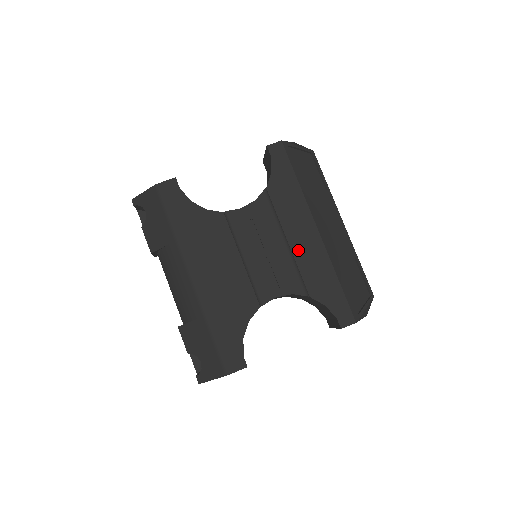
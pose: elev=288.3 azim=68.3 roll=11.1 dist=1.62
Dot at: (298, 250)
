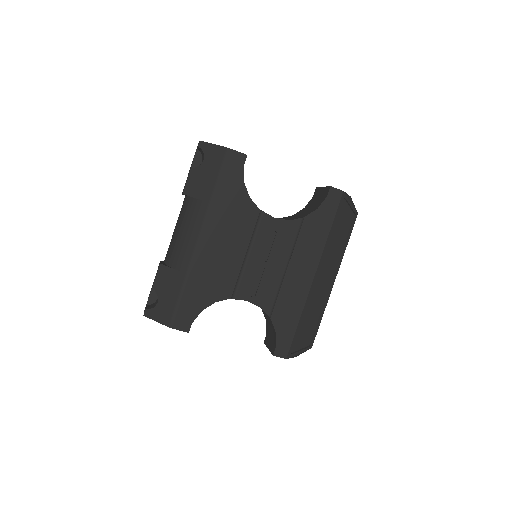
Dot at: (289, 279)
